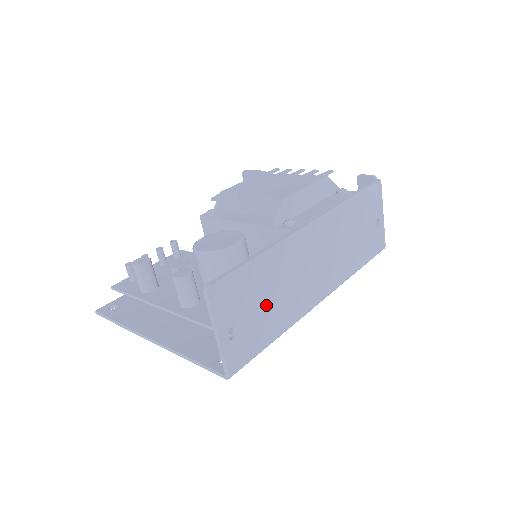
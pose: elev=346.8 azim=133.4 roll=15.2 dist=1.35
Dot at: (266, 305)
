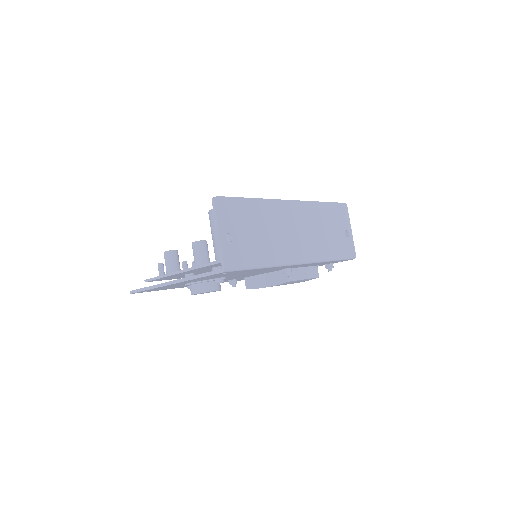
Dot at: (255, 235)
